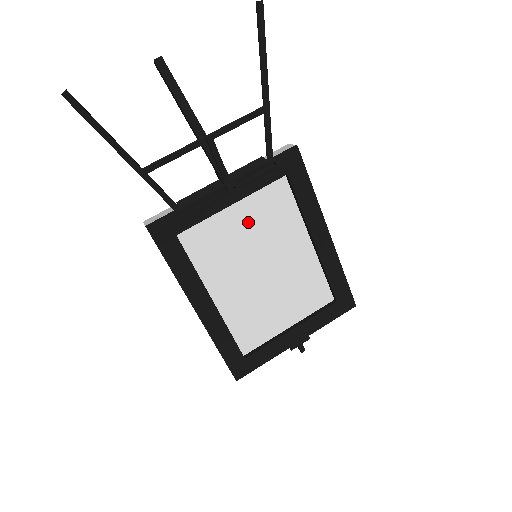
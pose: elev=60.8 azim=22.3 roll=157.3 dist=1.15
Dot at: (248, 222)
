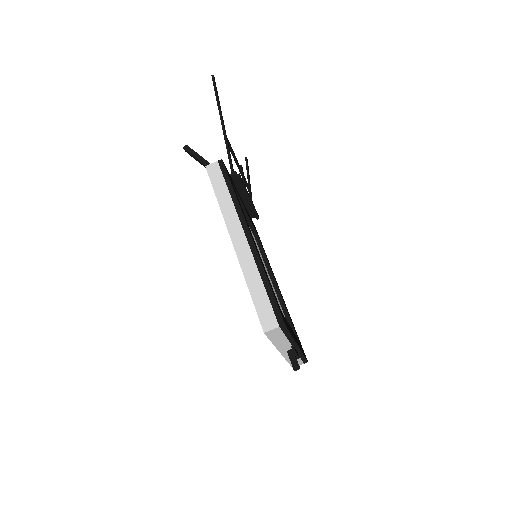
Dot at: occluded
